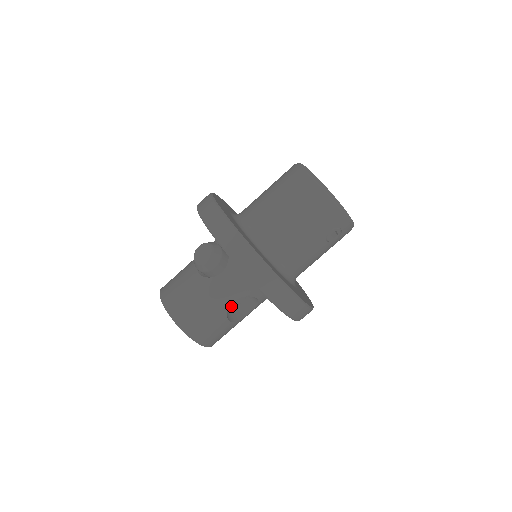
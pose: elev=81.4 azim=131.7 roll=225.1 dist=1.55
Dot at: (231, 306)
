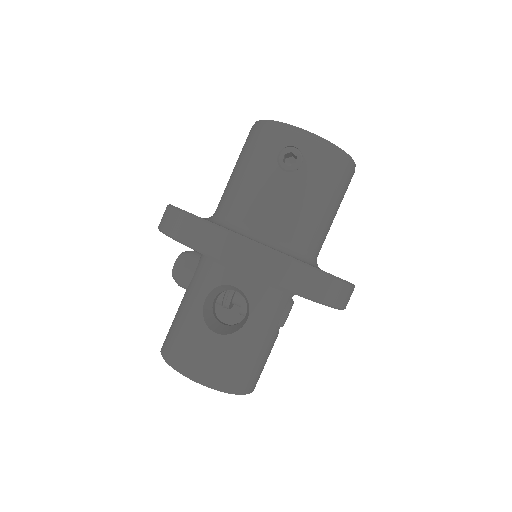
Dot at: (234, 325)
